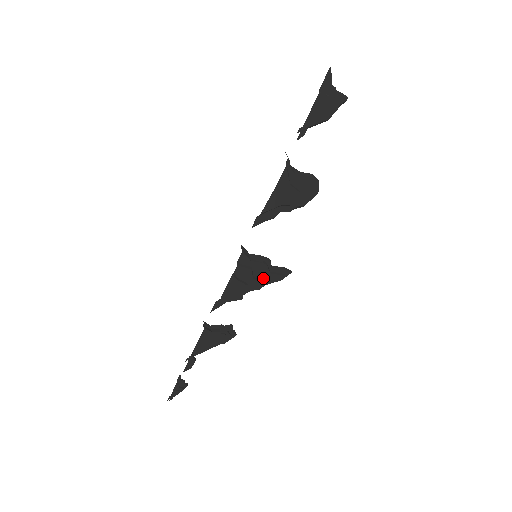
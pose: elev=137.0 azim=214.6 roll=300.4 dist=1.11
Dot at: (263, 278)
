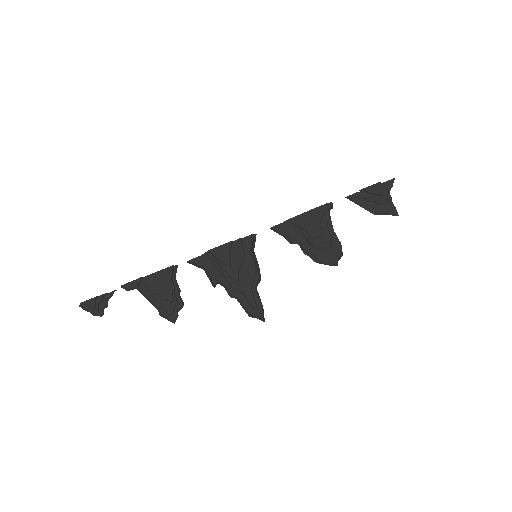
Dot at: (243, 283)
